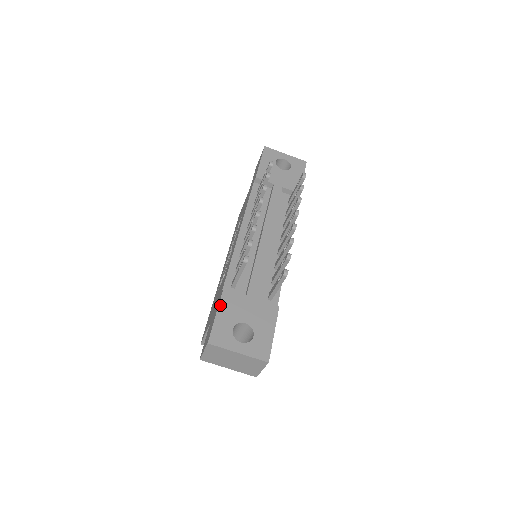
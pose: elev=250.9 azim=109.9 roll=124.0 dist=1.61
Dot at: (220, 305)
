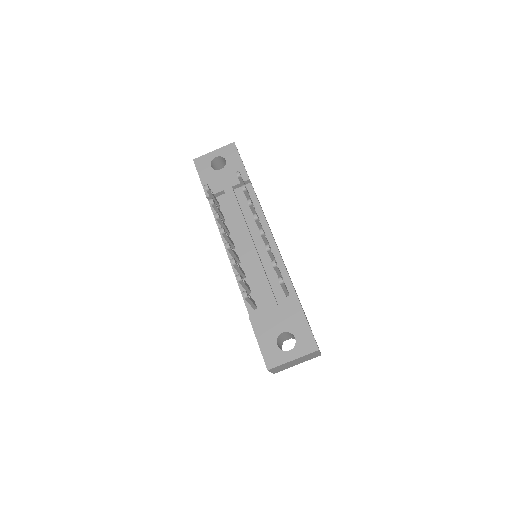
Dot at: (256, 333)
